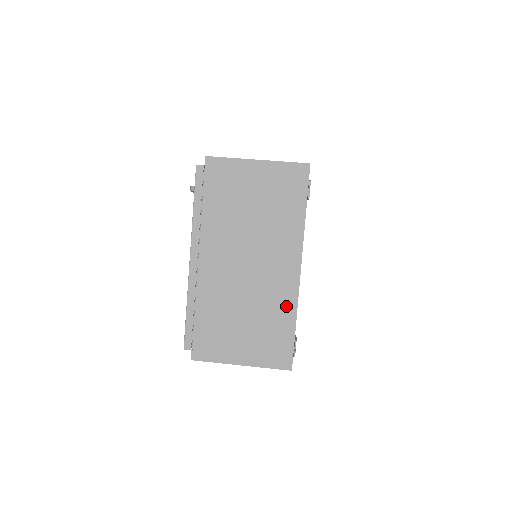
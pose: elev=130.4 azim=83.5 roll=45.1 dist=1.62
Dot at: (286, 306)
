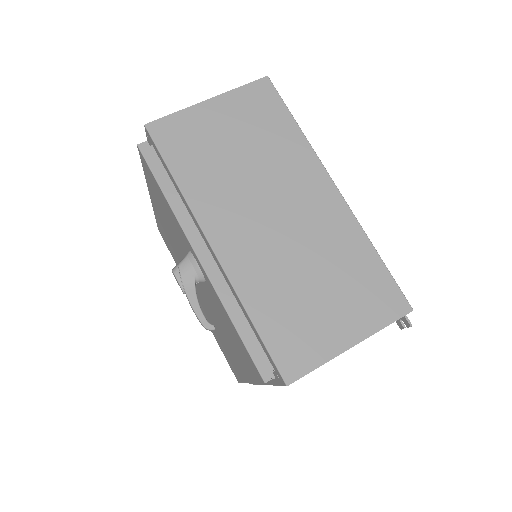
Dot at: occluded
